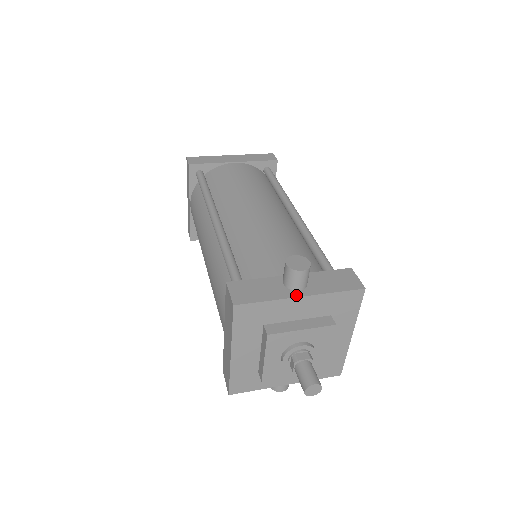
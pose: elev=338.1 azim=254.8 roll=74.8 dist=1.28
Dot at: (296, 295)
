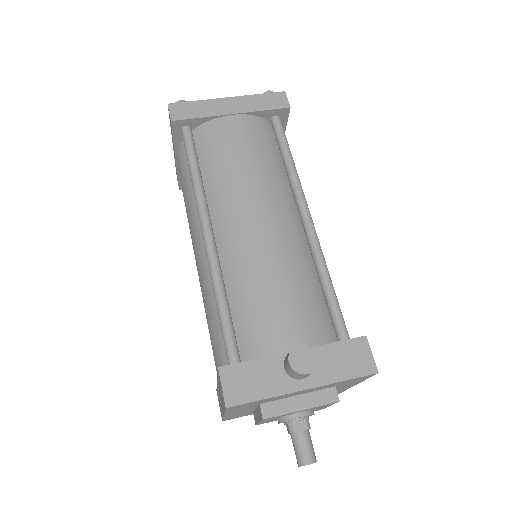
Dot at: (298, 388)
